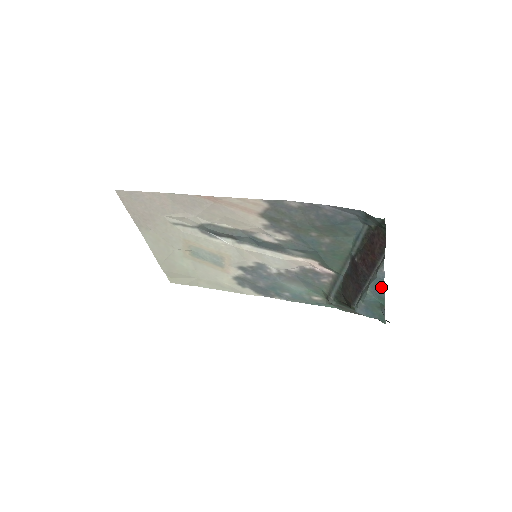
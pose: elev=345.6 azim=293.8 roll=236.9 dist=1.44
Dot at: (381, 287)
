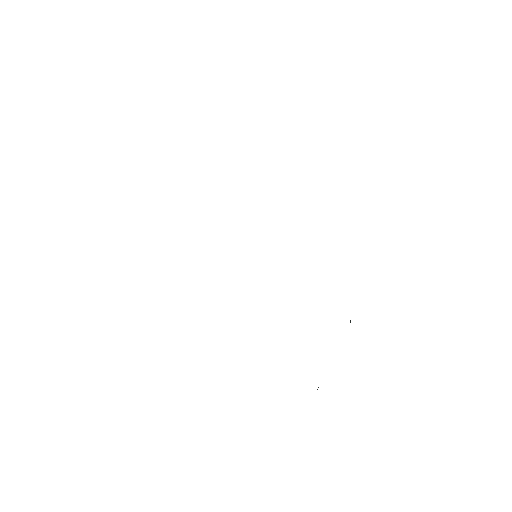
Dot at: occluded
